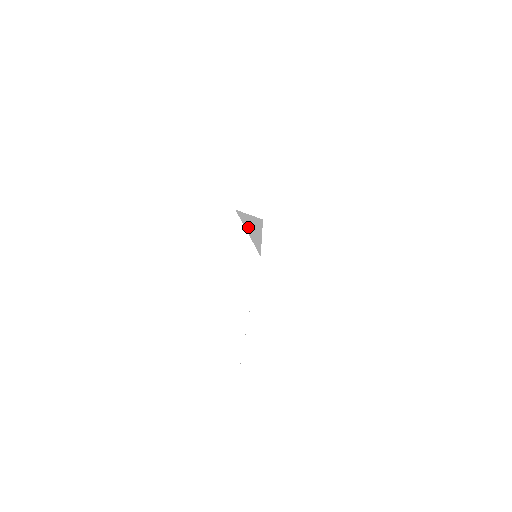
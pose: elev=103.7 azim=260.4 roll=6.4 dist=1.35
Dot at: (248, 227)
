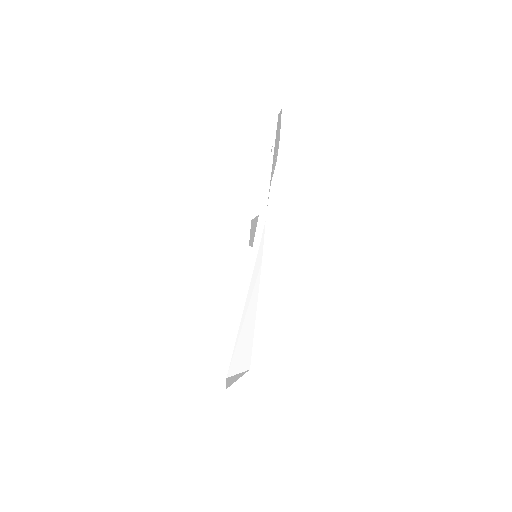
Dot at: (241, 320)
